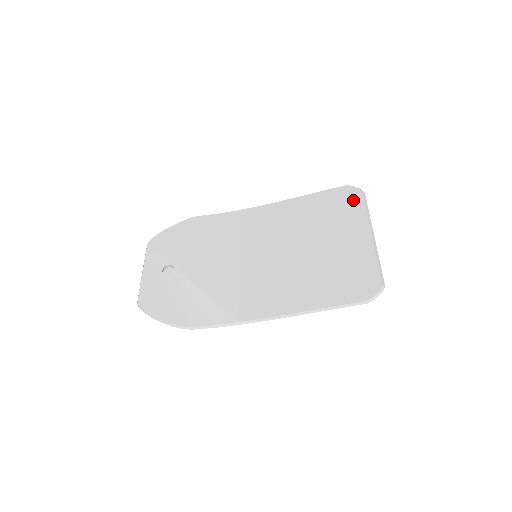
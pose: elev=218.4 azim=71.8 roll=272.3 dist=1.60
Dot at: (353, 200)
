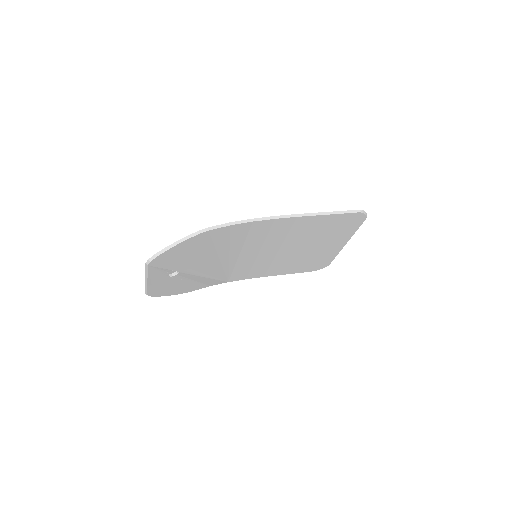
Dot at: (355, 224)
